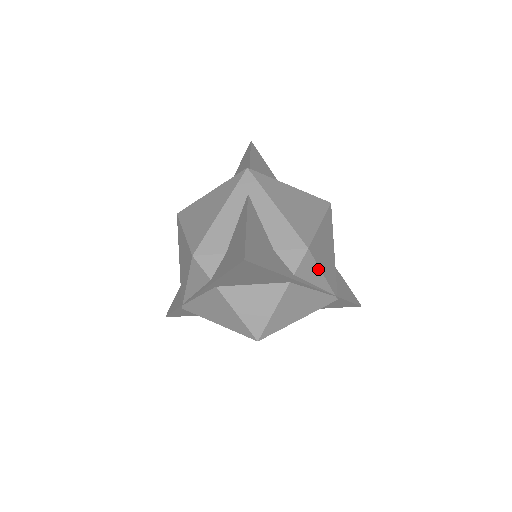
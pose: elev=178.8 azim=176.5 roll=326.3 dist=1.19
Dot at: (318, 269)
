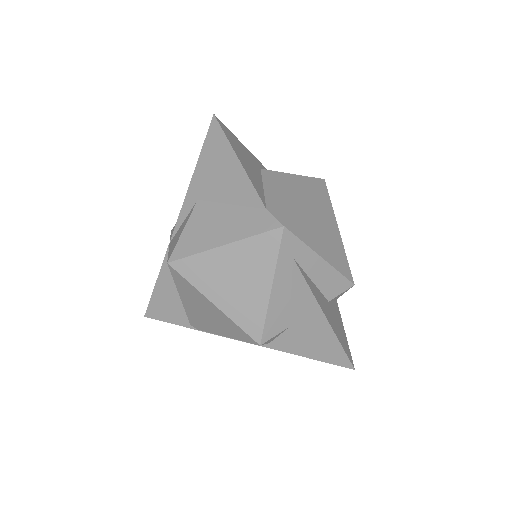
Dot at: occluded
